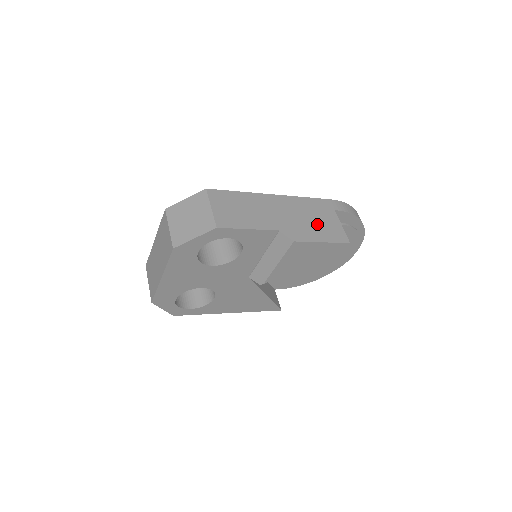
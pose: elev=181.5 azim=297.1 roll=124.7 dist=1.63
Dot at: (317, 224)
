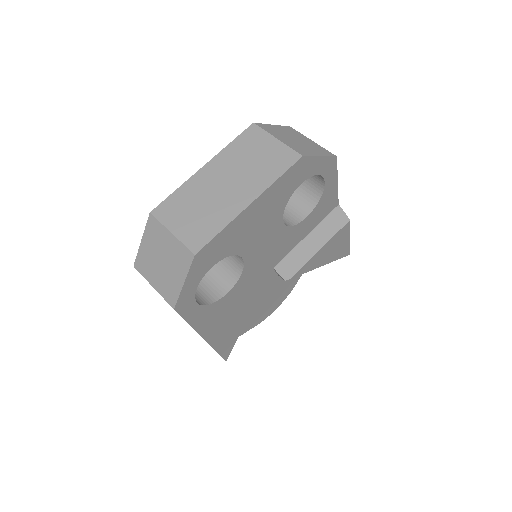
Dot at: occluded
